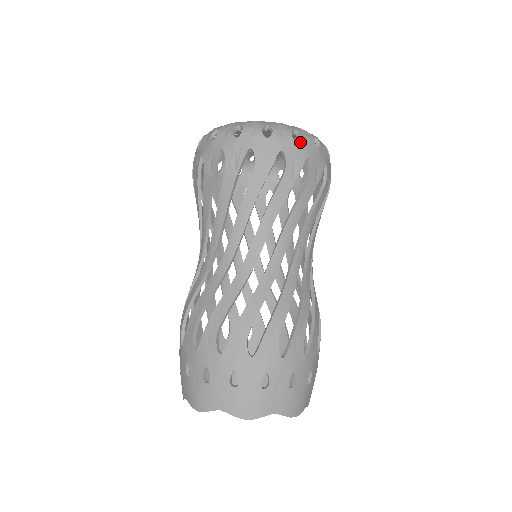
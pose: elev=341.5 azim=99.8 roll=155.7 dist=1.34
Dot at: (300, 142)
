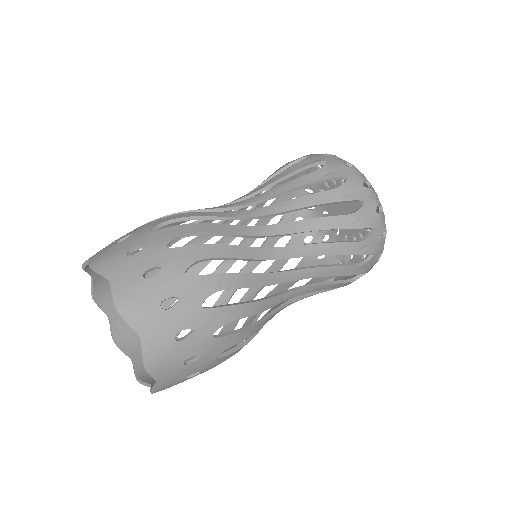
Dot at: (348, 167)
